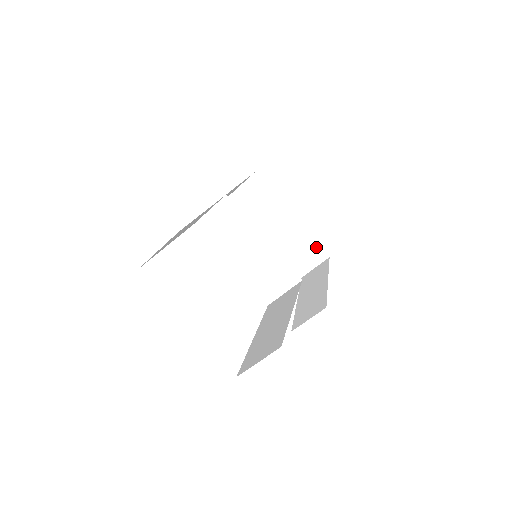
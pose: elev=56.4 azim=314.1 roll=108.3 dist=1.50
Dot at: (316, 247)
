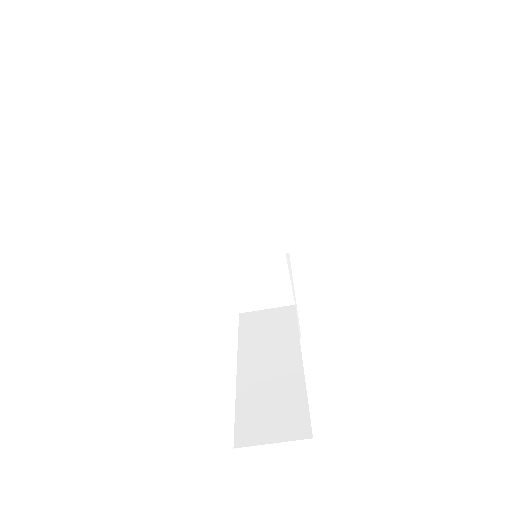
Dot at: occluded
